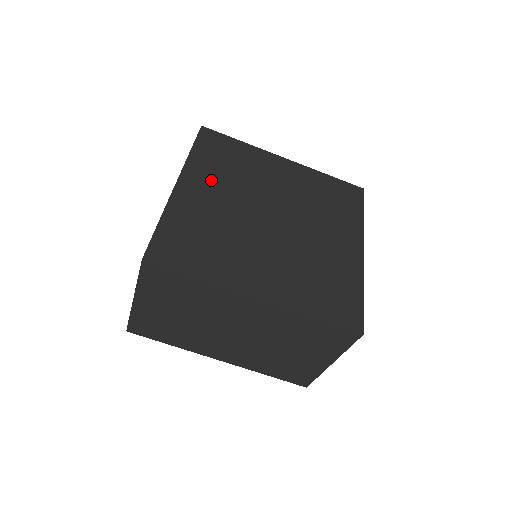
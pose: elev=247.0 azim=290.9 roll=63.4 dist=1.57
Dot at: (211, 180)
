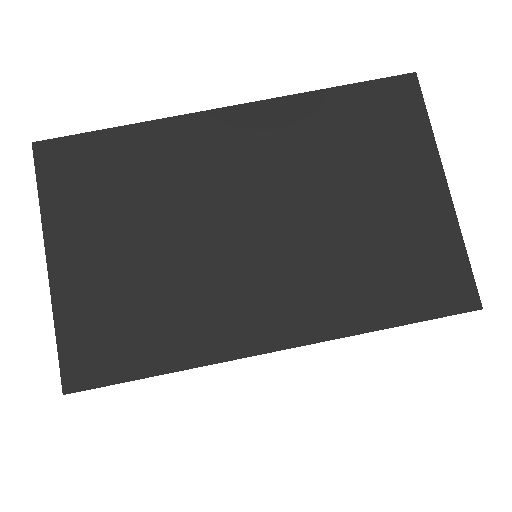
Dot at: occluded
